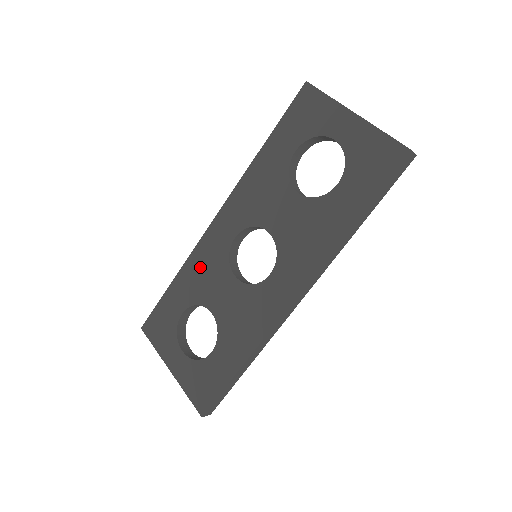
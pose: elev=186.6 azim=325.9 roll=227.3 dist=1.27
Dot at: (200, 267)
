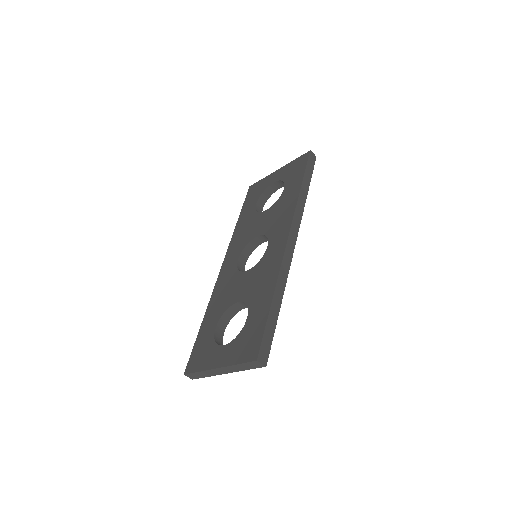
Dot at: (220, 294)
